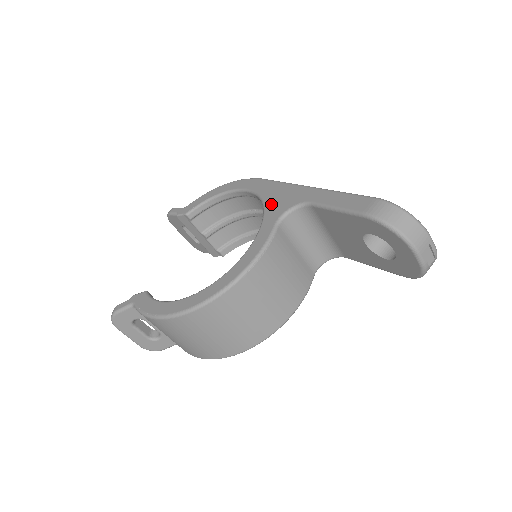
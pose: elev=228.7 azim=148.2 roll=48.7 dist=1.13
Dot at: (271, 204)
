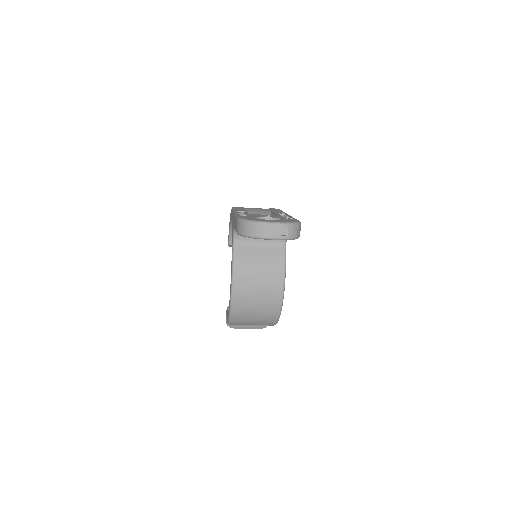
Dot at: occluded
